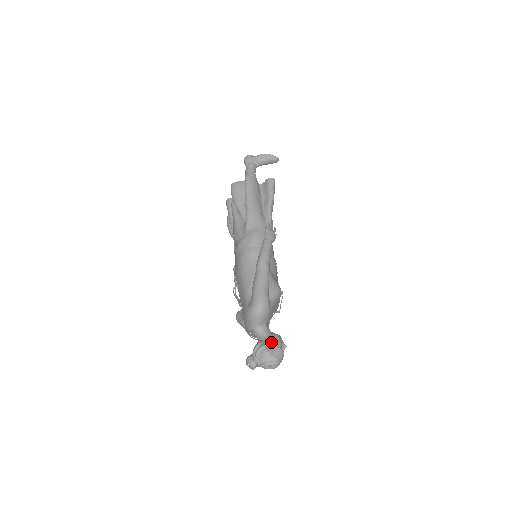
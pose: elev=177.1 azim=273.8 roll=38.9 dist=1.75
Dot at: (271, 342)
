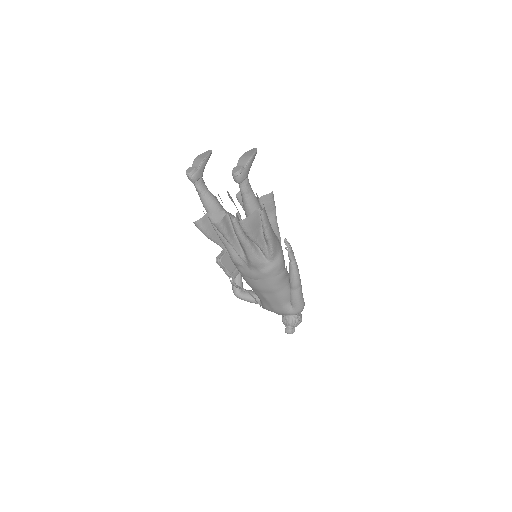
Dot at: (299, 313)
